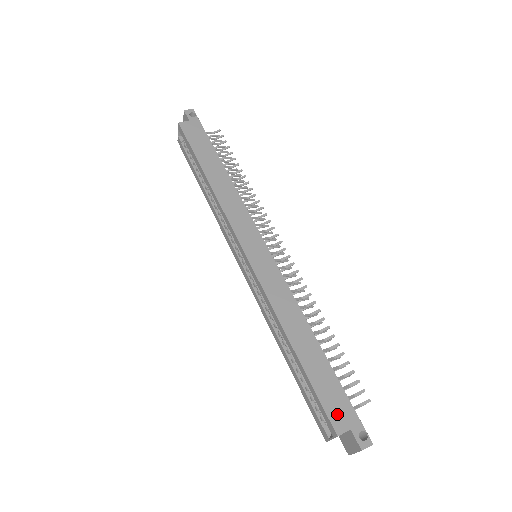
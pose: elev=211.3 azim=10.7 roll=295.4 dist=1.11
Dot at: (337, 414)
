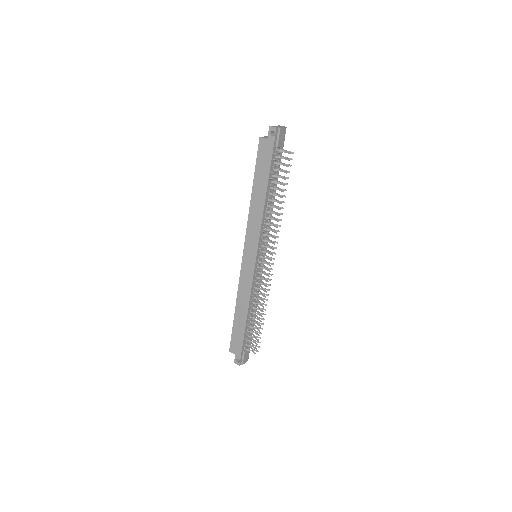
Dot at: (234, 346)
